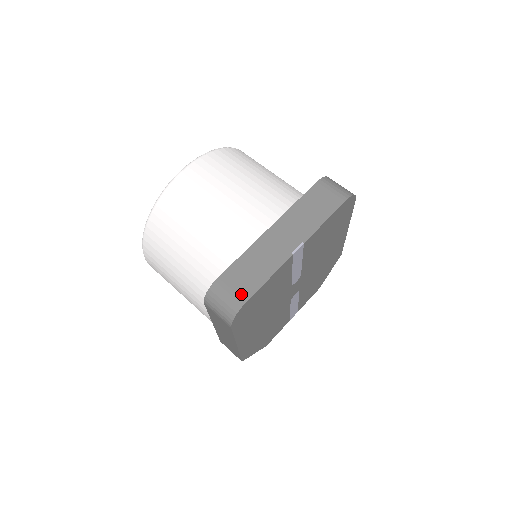
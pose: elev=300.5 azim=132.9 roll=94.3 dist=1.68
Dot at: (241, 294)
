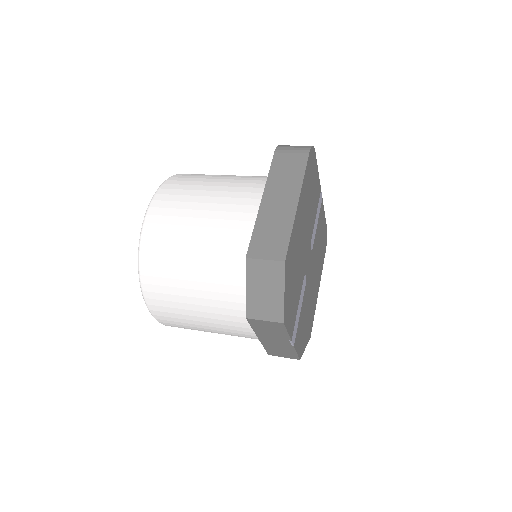
Dot at: occluded
